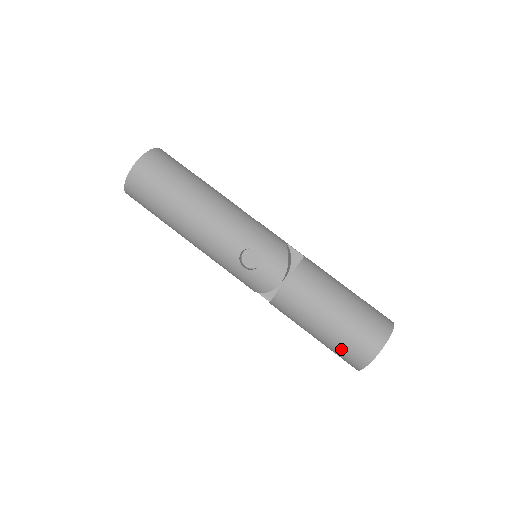
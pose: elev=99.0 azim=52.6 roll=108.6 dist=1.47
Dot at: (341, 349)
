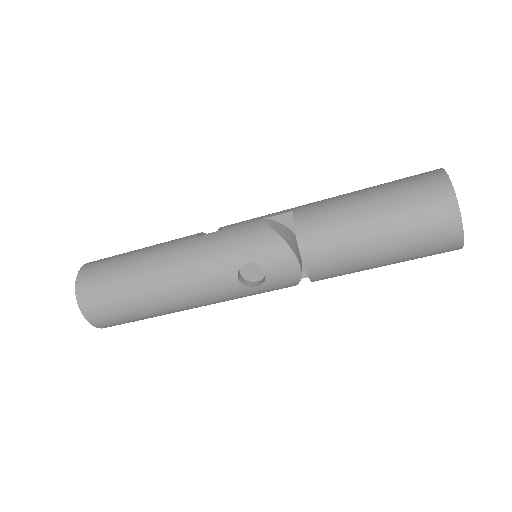
Dot at: (421, 255)
